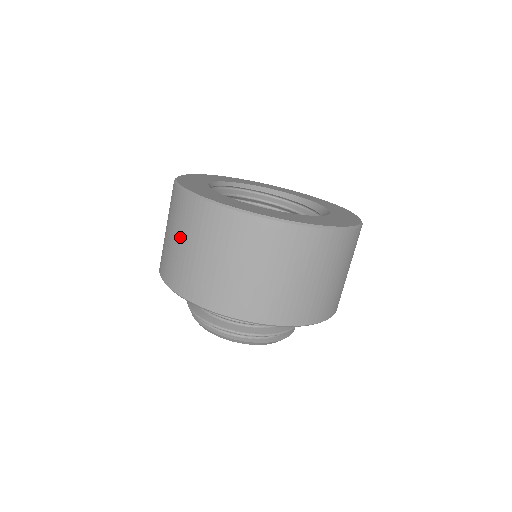
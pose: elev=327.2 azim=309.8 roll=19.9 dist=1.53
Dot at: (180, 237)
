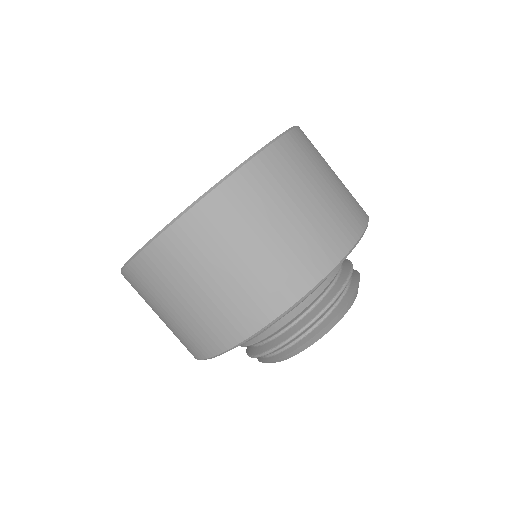
Dot at: occluded
